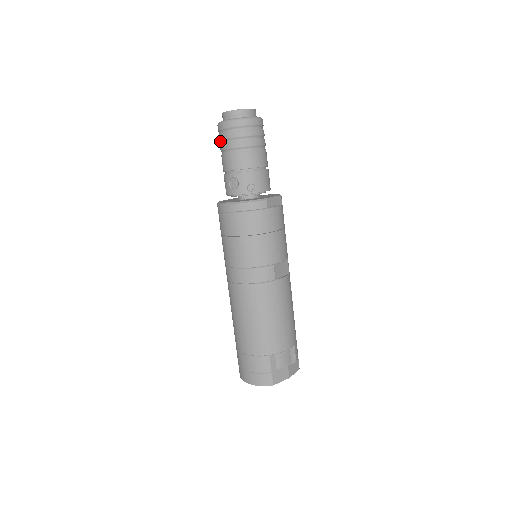
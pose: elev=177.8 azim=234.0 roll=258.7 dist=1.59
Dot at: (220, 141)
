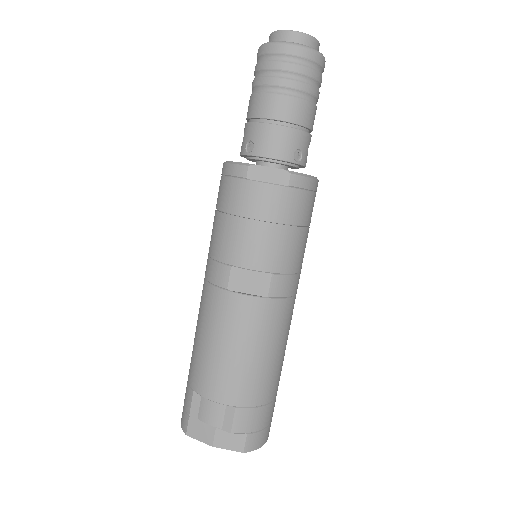
Dot at: occluded
